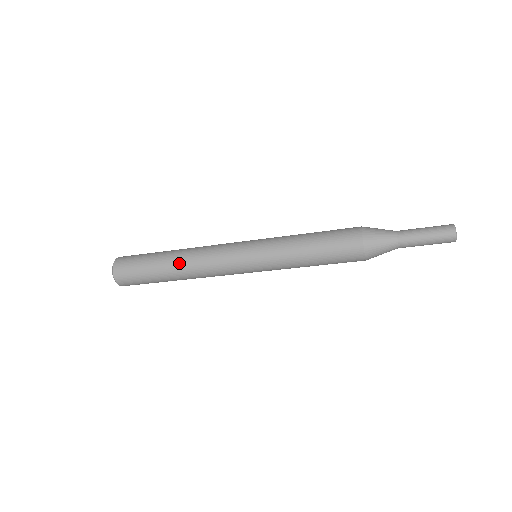
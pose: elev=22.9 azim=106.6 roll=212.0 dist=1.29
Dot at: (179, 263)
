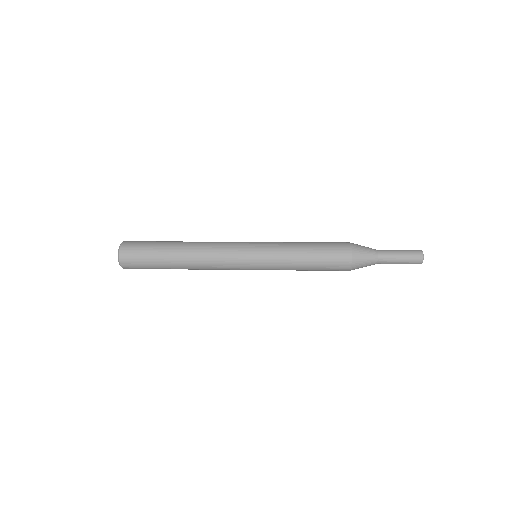
Dot at: (188, 268)
